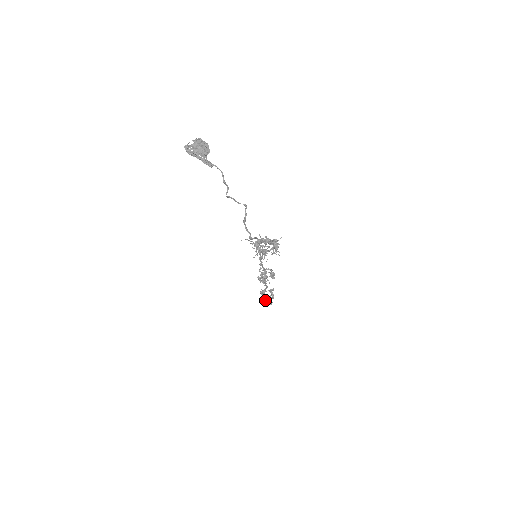
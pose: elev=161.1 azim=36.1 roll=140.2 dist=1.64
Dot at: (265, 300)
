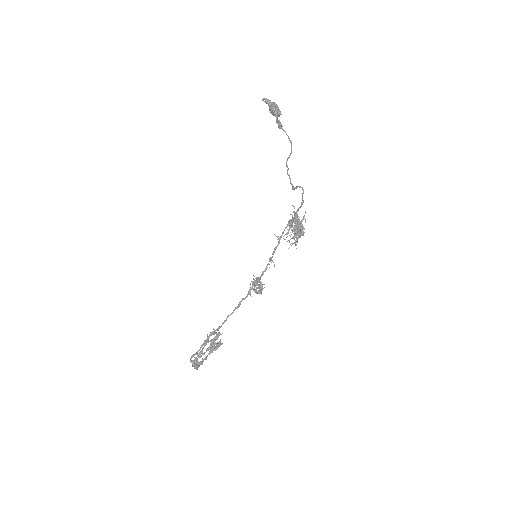
Dot at: (211, 347)
